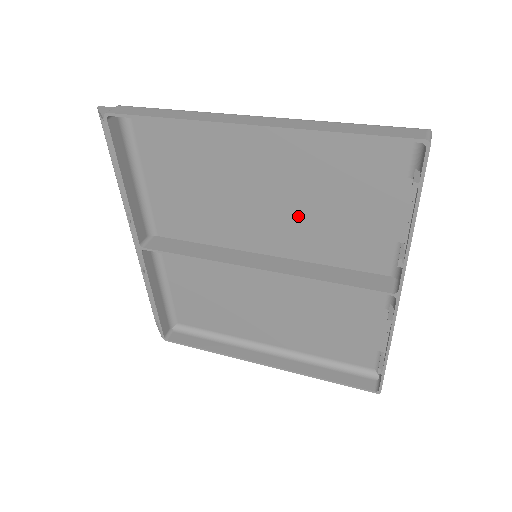
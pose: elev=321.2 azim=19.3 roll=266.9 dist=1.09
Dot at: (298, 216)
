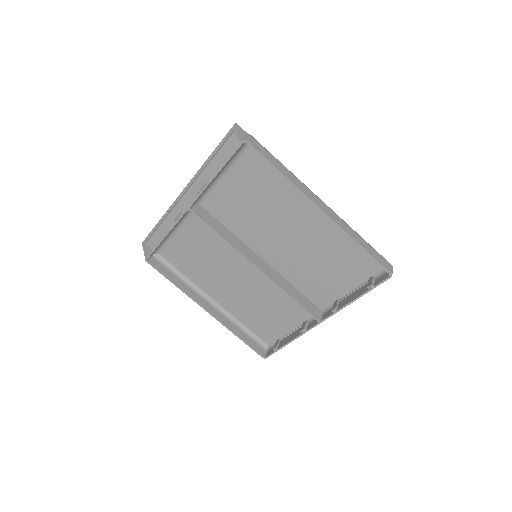
Dot at: (299, 255)
